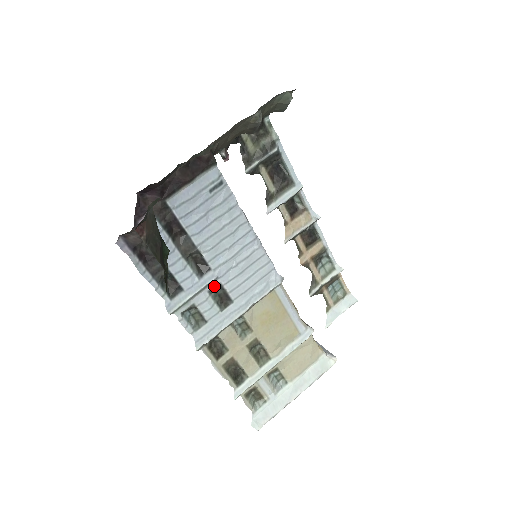
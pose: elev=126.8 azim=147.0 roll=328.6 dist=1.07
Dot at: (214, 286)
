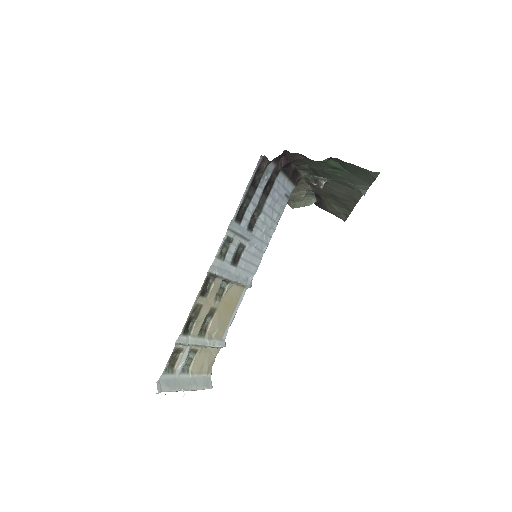
Dot at: (243, 243)
